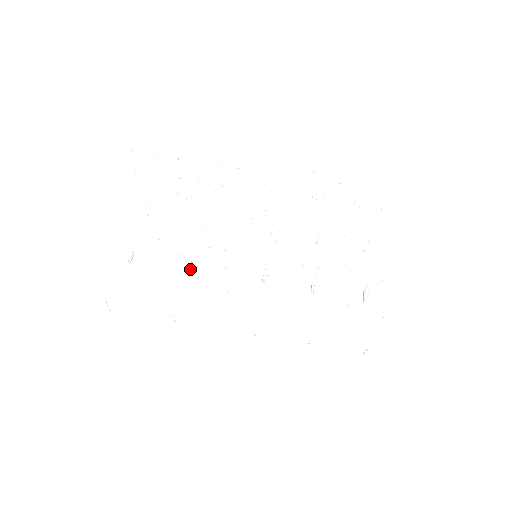
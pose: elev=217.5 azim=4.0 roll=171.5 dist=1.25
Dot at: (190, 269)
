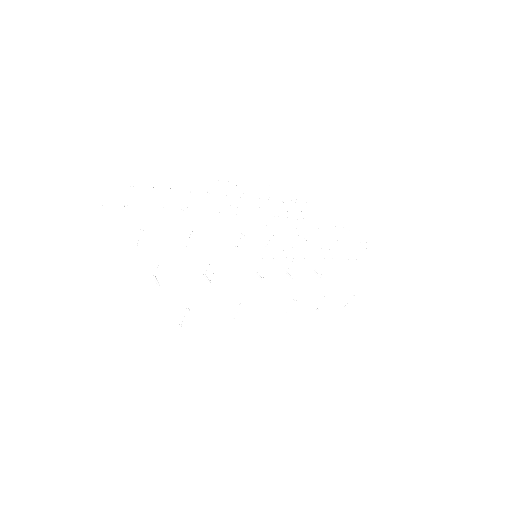
Dot at: (208, 279)
